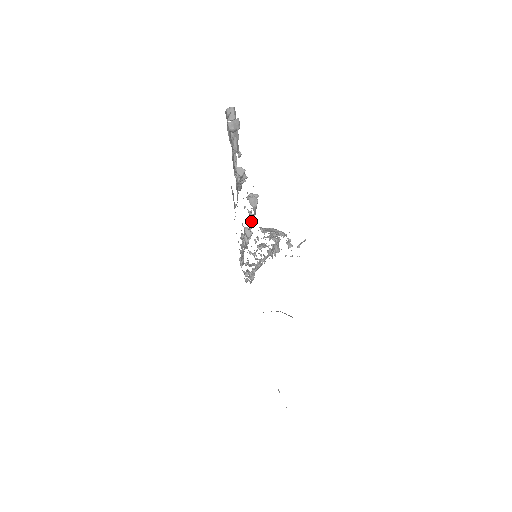
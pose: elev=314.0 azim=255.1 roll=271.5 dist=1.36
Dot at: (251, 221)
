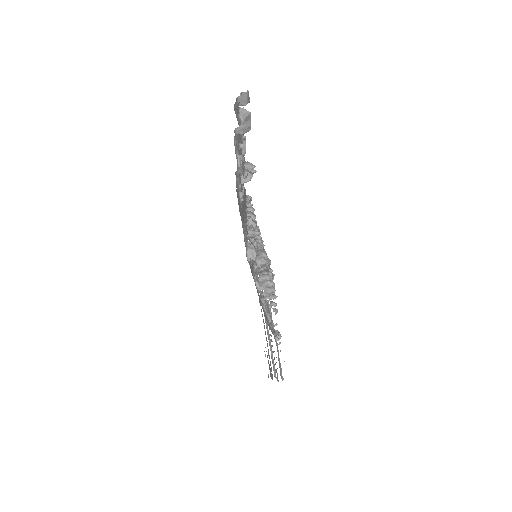
Dot at: occluded
